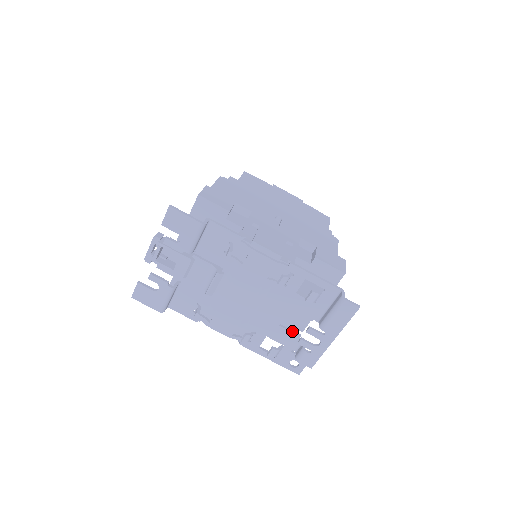
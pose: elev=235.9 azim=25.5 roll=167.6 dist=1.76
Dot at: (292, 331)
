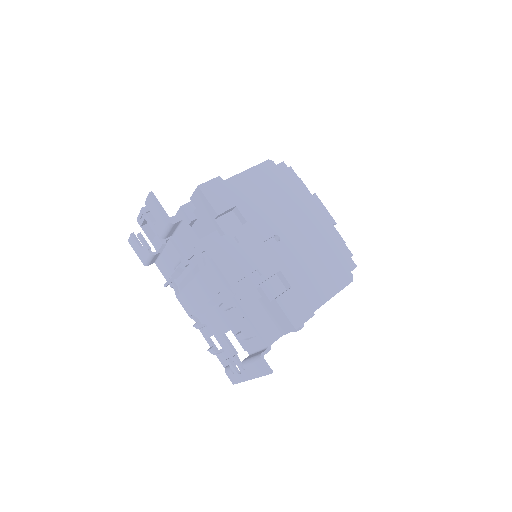
Dot at: (231, 346)
